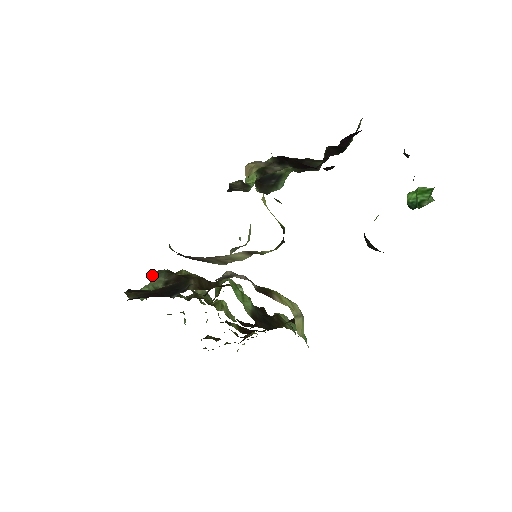
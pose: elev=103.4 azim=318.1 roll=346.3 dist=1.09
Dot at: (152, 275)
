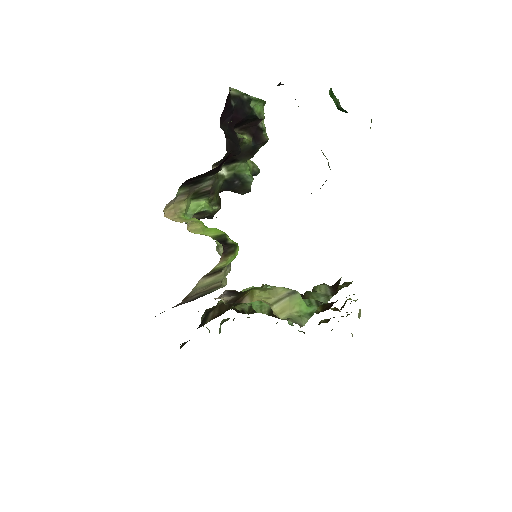
Dot at: occluded
